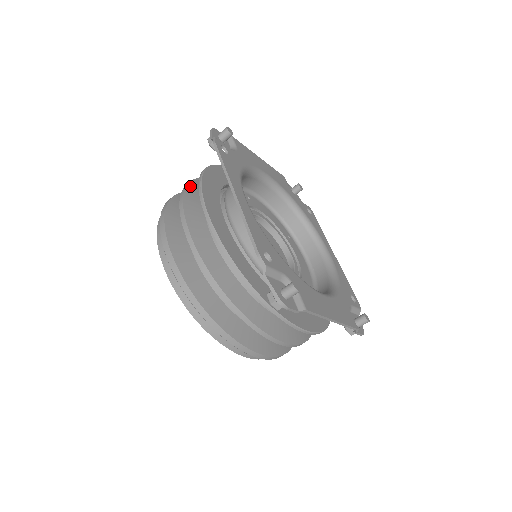
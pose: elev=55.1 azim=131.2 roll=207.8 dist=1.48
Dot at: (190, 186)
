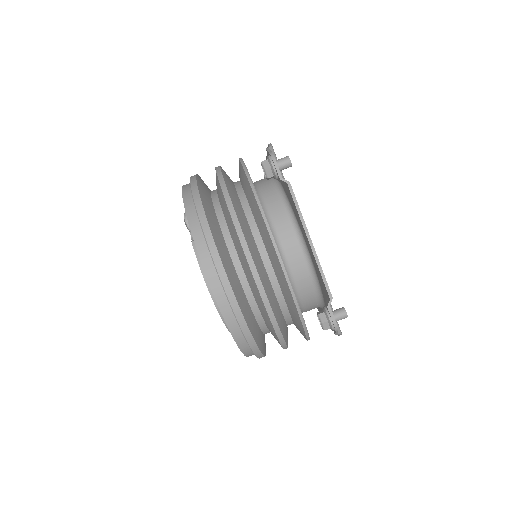
Dot at: occluded
